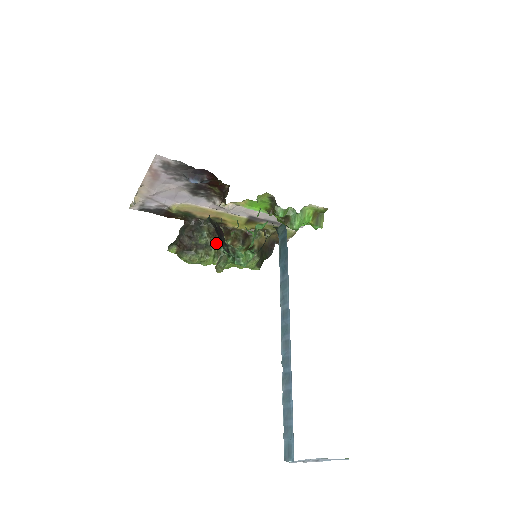
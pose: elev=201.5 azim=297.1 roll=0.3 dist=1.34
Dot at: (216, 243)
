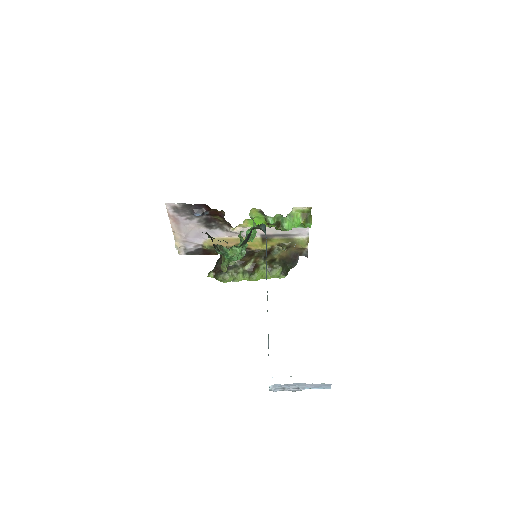
Dot at: (243, 263)
